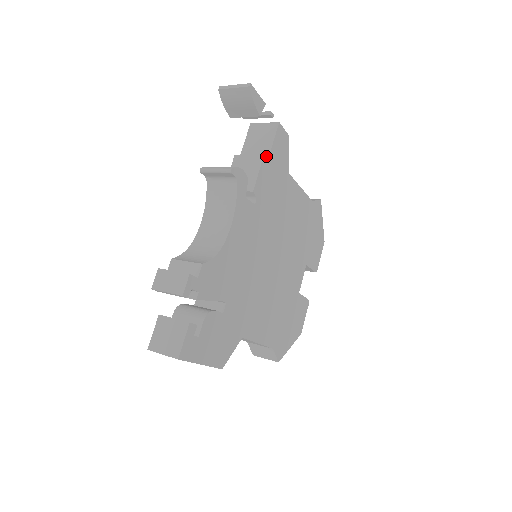
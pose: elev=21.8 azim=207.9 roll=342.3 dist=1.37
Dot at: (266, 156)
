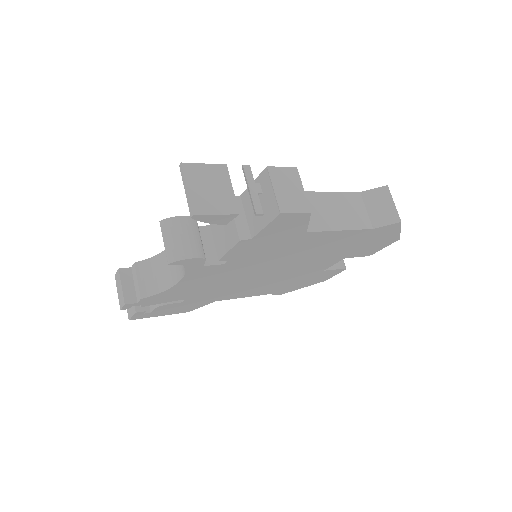
Dot at: (251, 234)
